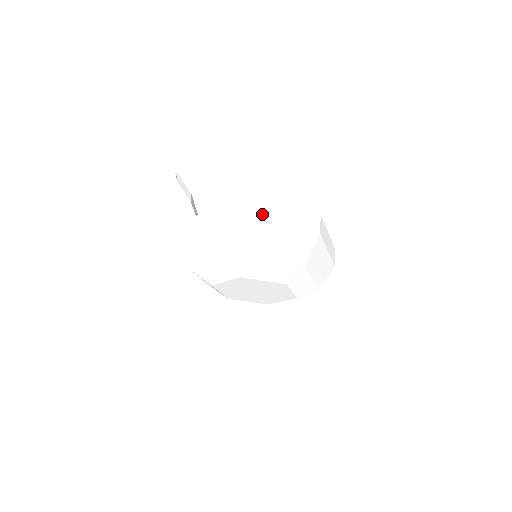
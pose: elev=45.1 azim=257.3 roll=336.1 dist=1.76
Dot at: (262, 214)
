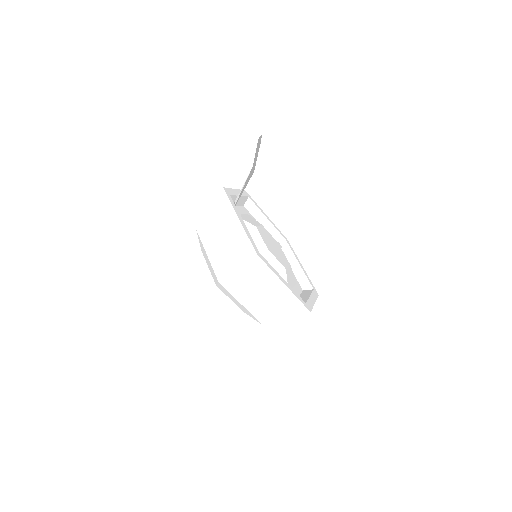
Dot at: (267, 282)
